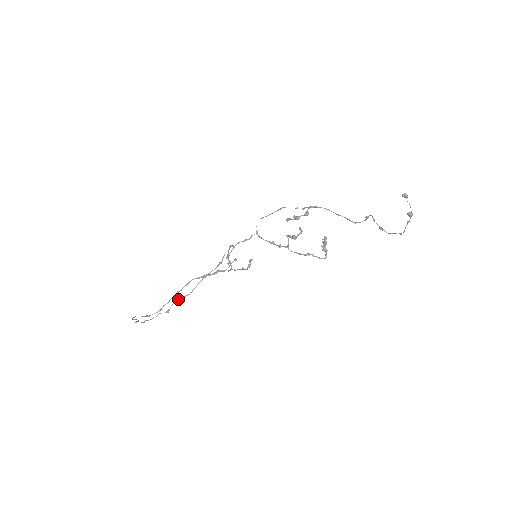
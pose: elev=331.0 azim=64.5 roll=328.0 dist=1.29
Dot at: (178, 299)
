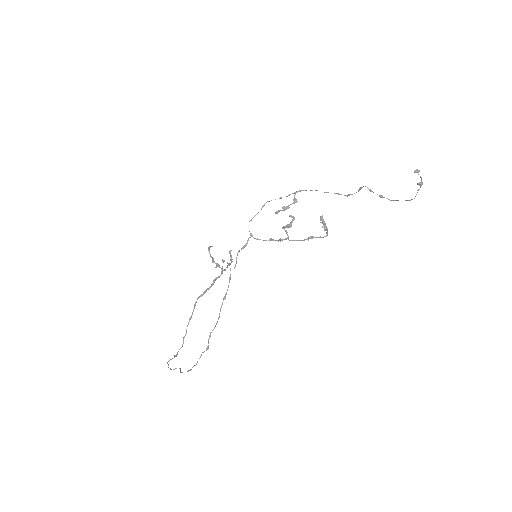
Dot at: (211, 332)
